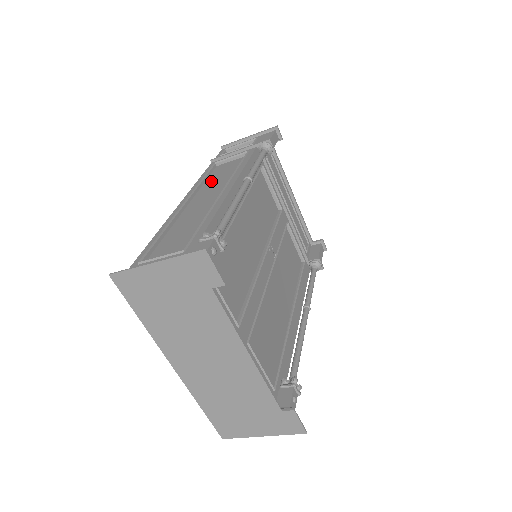
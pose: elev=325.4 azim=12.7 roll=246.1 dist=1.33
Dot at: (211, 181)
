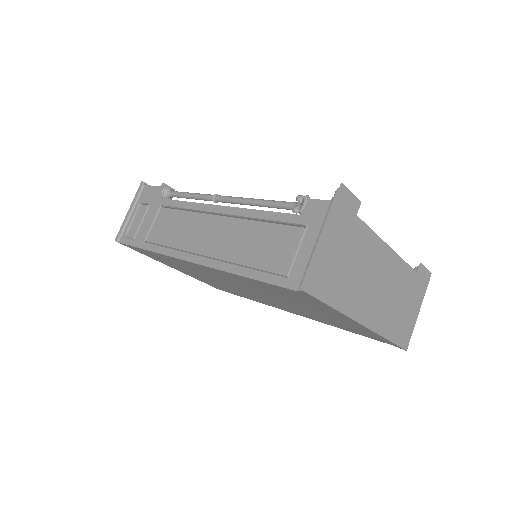
Dot at: (178, 240)
